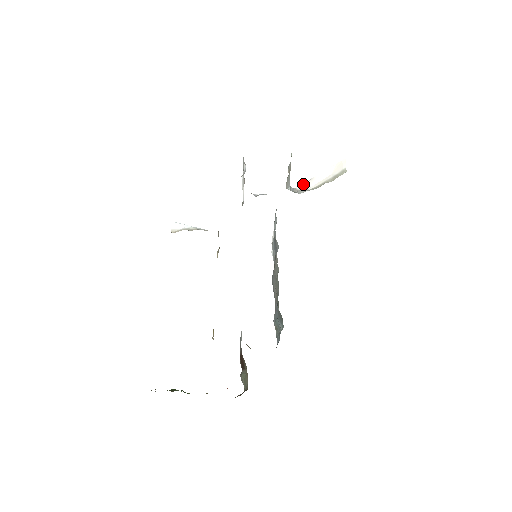
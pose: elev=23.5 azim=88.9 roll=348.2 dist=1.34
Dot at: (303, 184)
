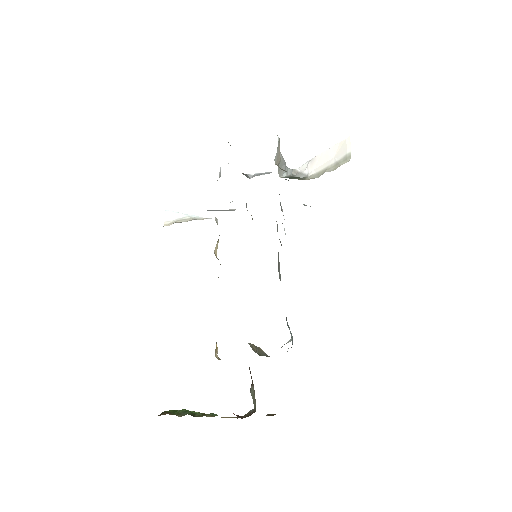
Dot at: (303, 164)
